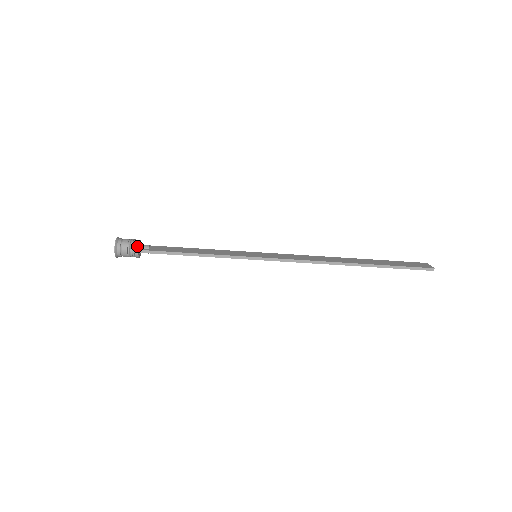
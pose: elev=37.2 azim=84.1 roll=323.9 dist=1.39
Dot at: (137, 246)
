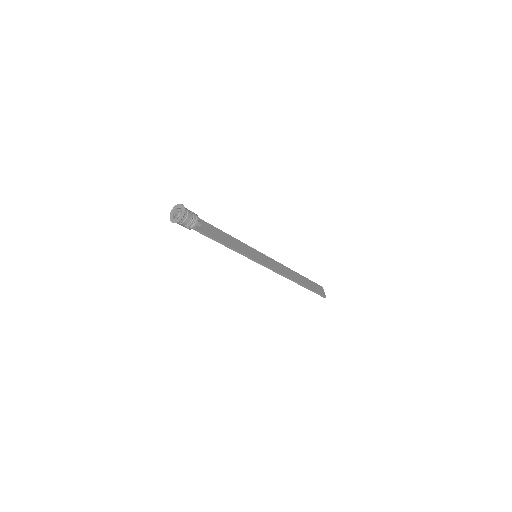
Dot at: occluded
